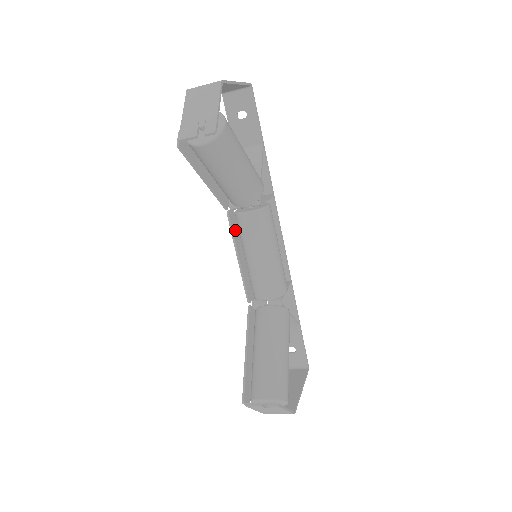
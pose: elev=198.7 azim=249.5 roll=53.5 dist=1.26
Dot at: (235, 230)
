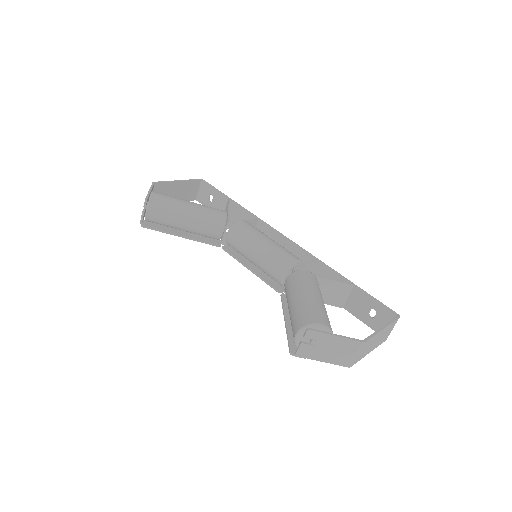
Dot at: (237, 255)
